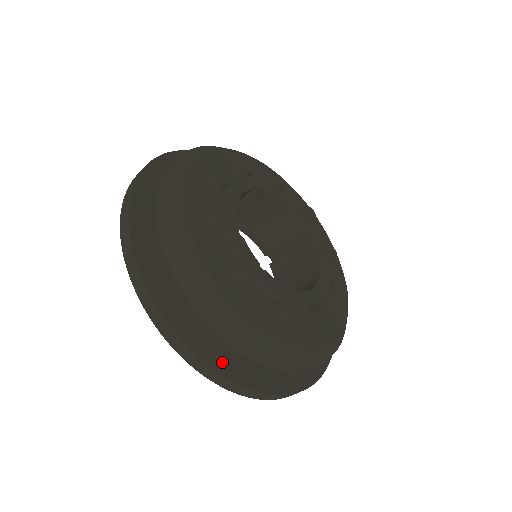
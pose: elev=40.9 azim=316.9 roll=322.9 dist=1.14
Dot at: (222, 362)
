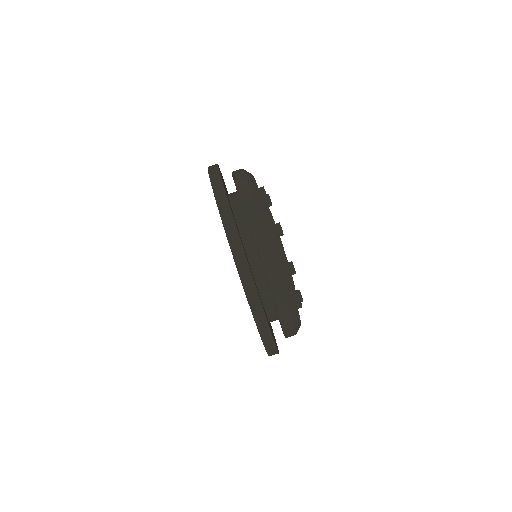
Dot at: occluded
